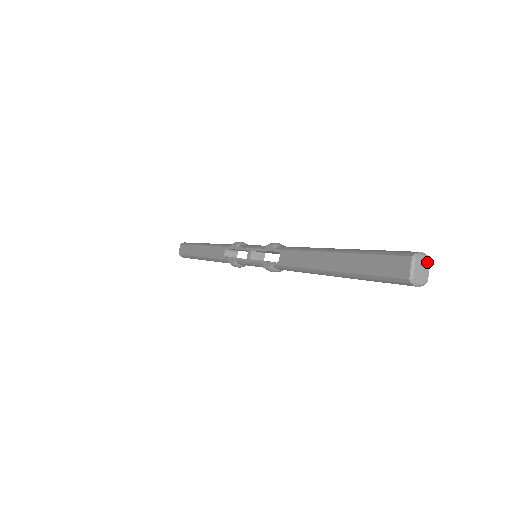
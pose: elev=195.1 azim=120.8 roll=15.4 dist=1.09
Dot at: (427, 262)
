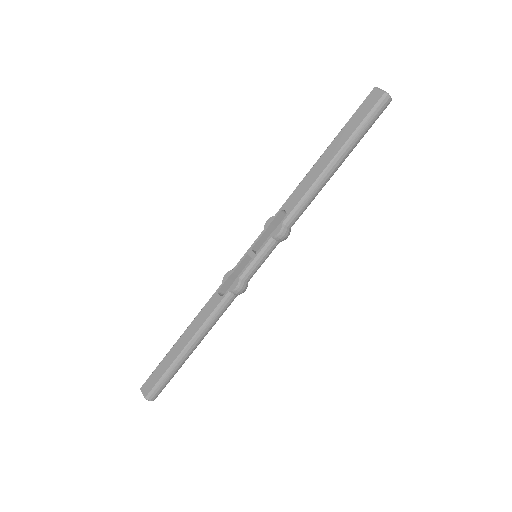
Dot at: occluded
